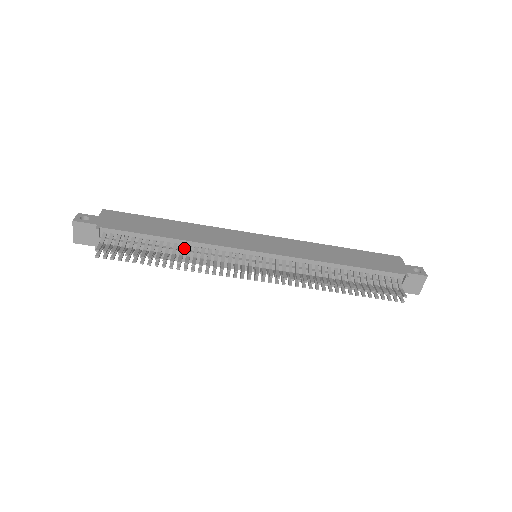
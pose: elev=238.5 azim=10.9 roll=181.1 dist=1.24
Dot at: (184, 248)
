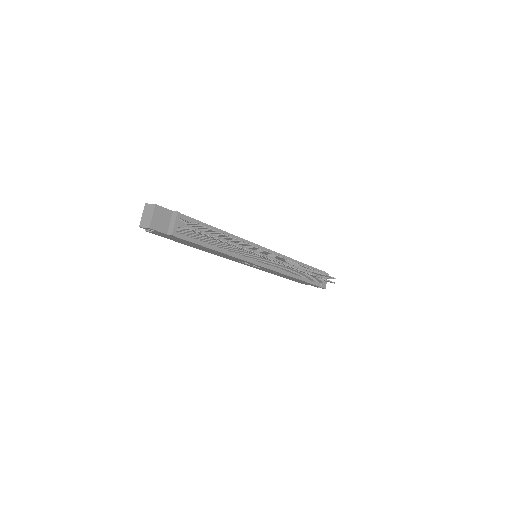
Dot at: (227, 240)
